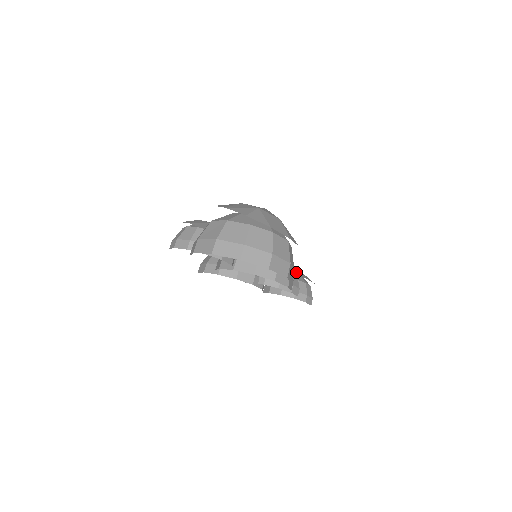
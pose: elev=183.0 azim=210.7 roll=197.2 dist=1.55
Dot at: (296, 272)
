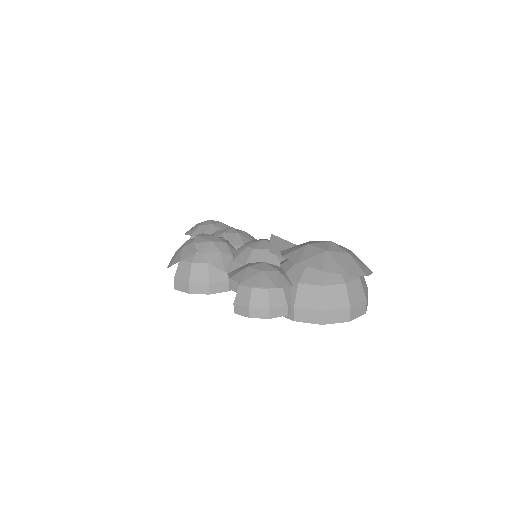
Dot at: (222, 226)
